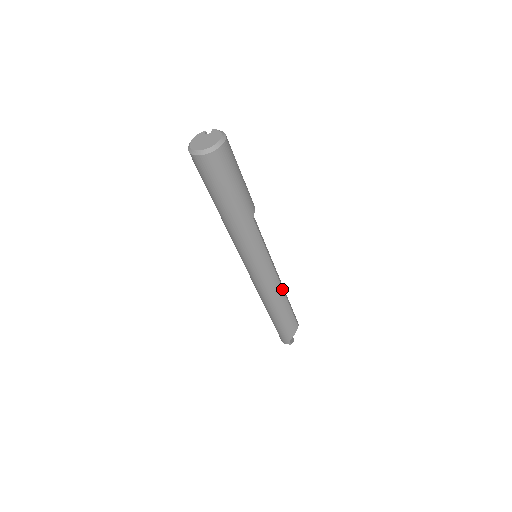
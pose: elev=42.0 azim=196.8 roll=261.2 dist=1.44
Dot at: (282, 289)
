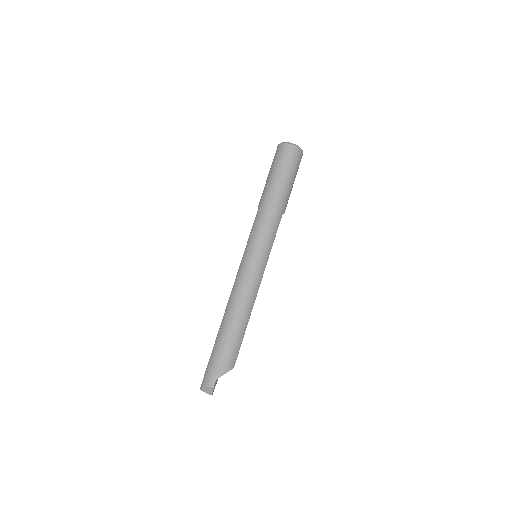
Dot at: (254, 302)
